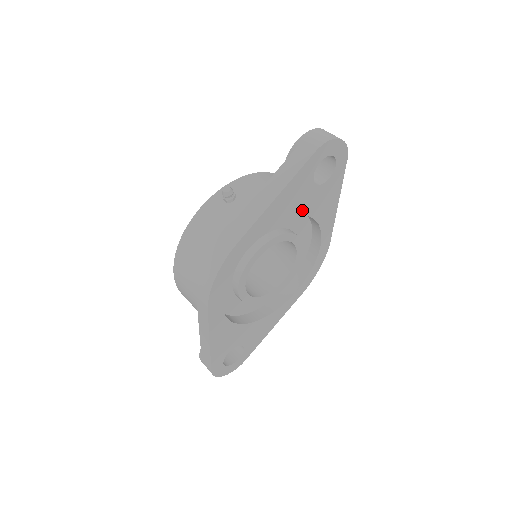
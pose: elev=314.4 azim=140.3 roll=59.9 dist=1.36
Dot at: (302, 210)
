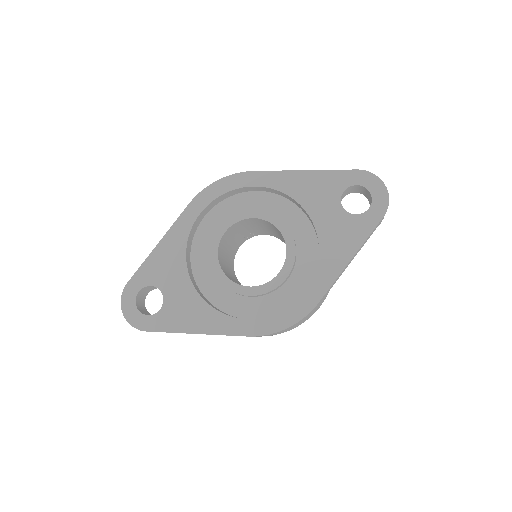
Dot at: (315, 215)
